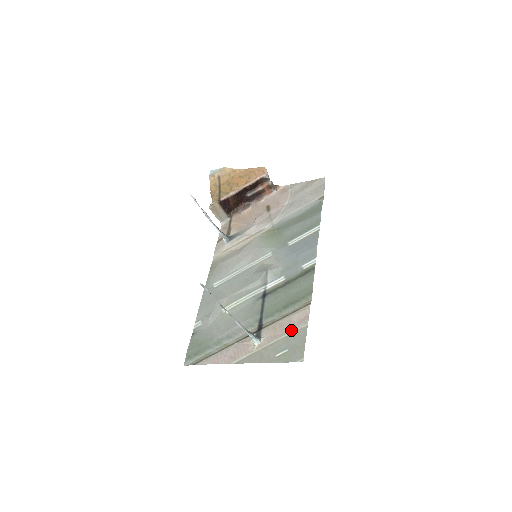
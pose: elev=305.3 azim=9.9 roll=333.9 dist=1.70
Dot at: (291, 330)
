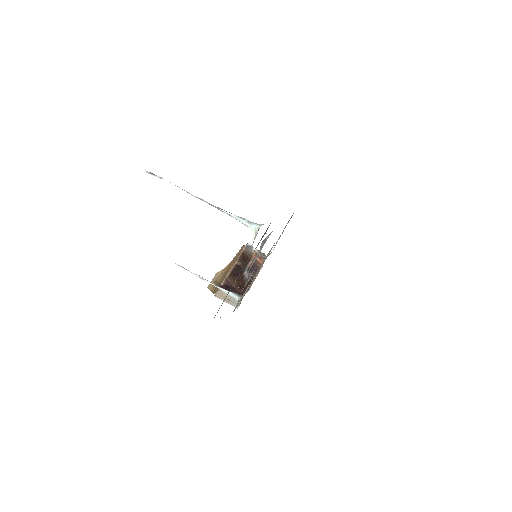
Dot at: occluded
